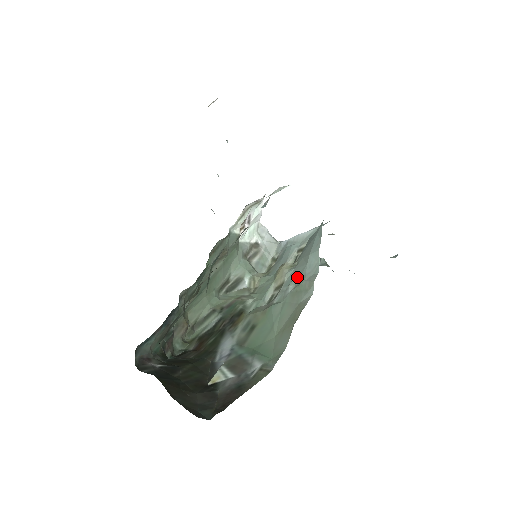
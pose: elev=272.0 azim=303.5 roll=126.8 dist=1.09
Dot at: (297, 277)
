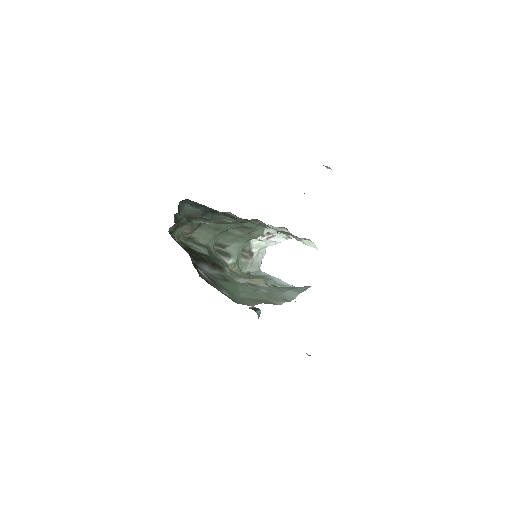
Dot at: (272, 291)
